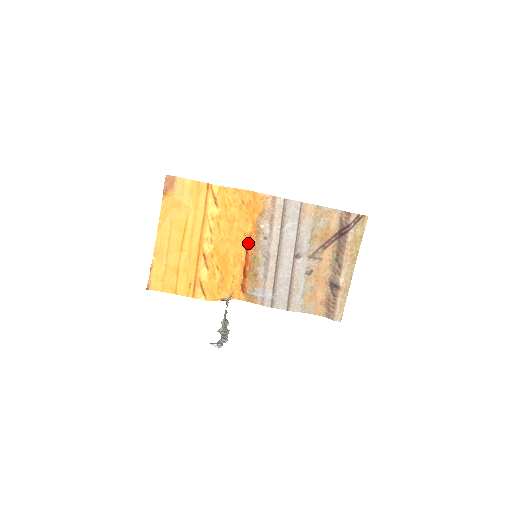
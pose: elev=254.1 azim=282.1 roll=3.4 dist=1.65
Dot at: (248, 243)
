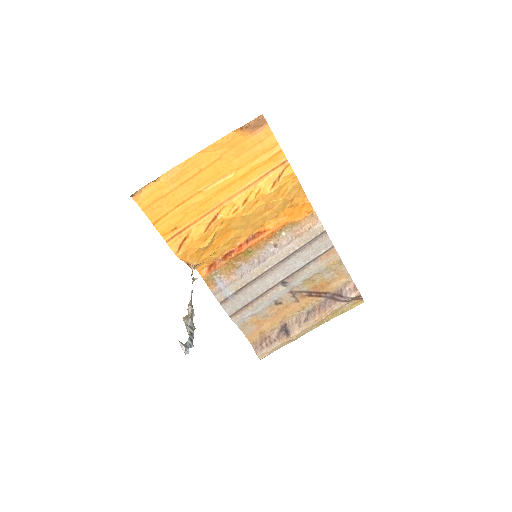
Dot at: (257, 235)
